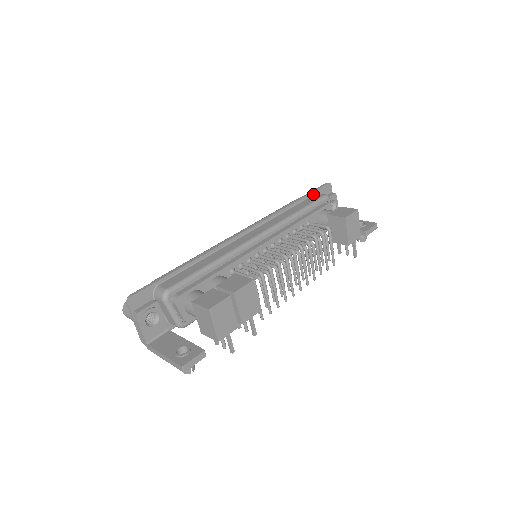
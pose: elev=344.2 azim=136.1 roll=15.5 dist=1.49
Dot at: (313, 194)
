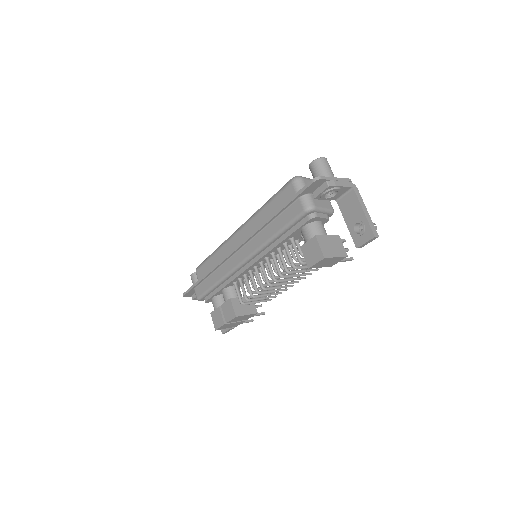
Dot at: (295, 200)
